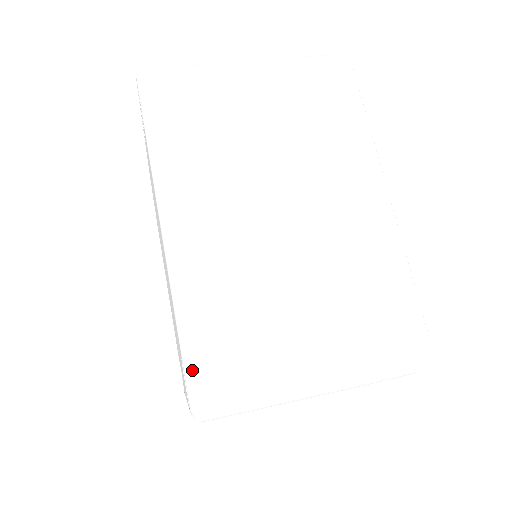
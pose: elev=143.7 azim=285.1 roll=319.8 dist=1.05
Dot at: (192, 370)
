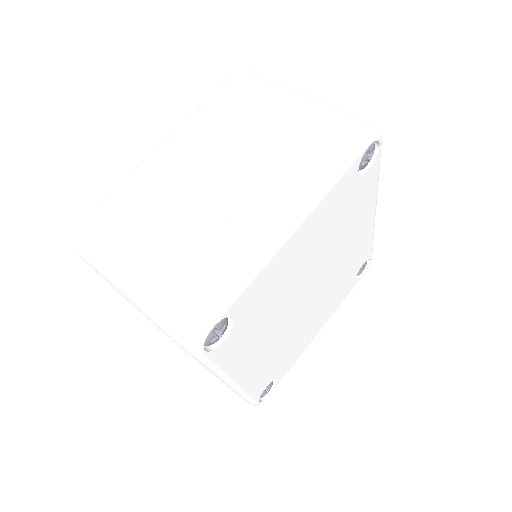
Dot at: (89, 214)
